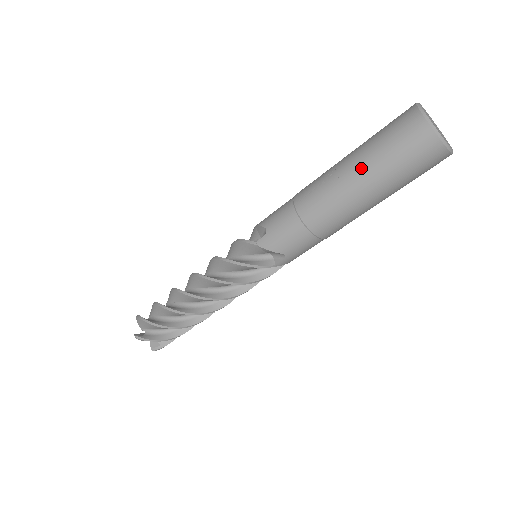
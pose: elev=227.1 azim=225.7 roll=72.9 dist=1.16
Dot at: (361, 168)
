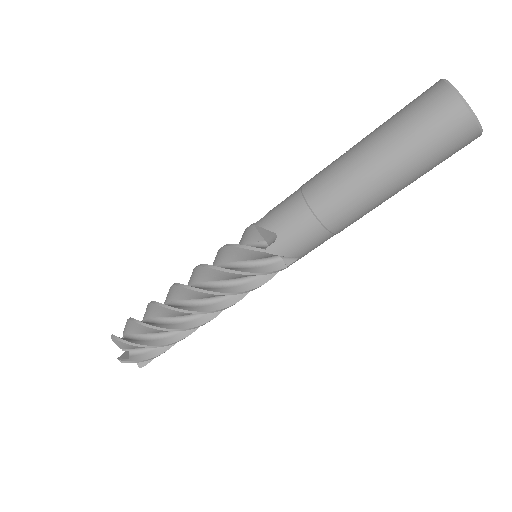
Dot at: (371, 134)
